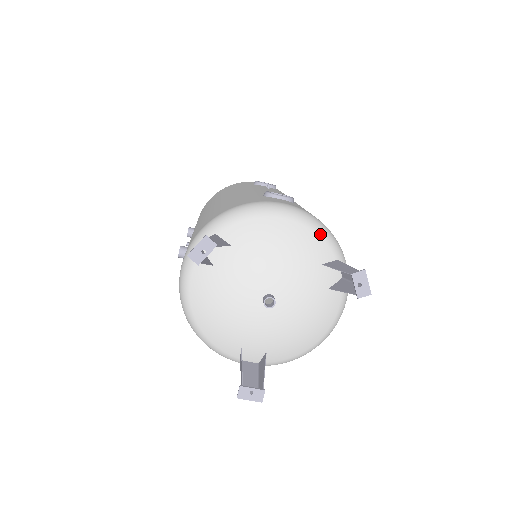
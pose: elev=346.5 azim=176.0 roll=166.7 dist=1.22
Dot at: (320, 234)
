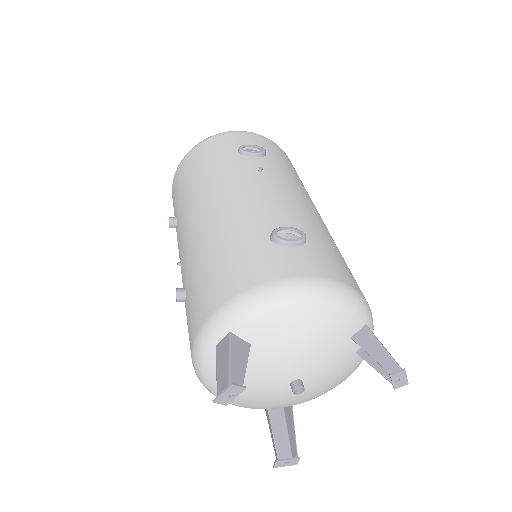
Dot at: (348, 308)
